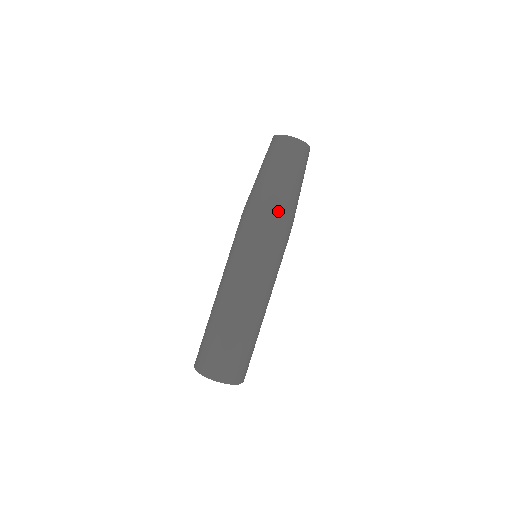
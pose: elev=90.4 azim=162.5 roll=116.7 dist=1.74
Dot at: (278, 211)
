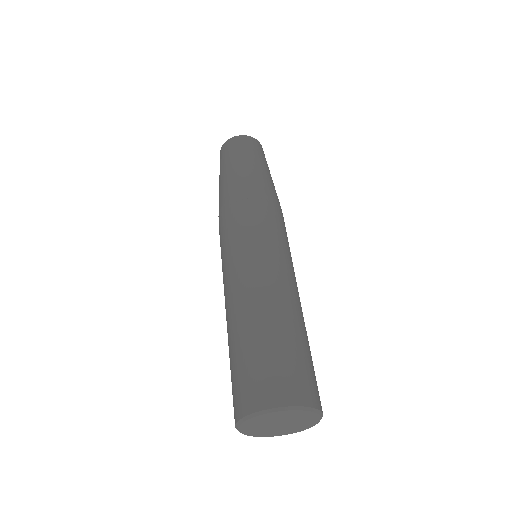
Dot at: (229, 195)
